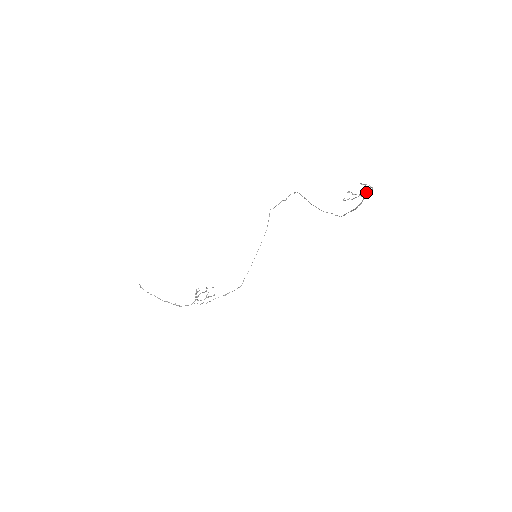
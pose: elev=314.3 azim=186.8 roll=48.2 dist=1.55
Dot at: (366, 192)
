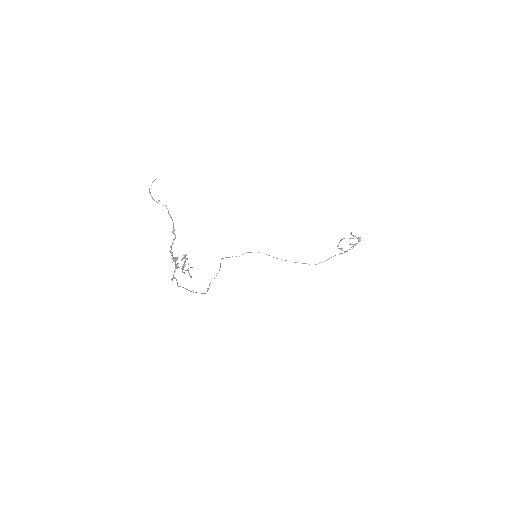
Dot at: (359, 239)
